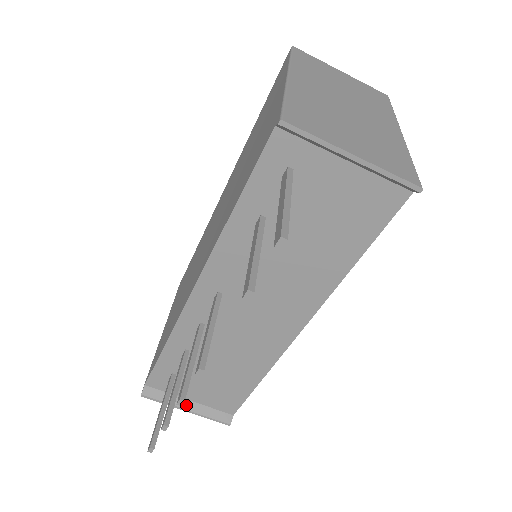
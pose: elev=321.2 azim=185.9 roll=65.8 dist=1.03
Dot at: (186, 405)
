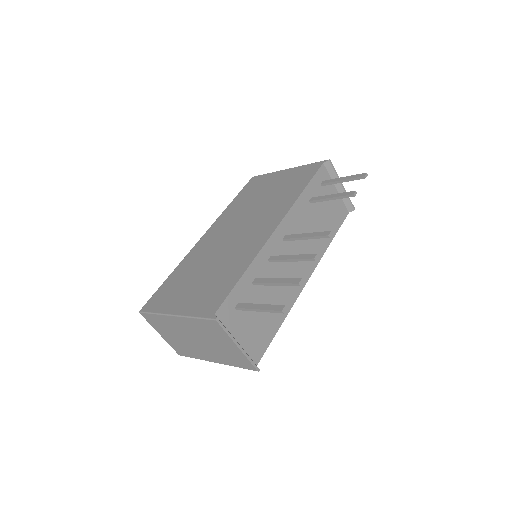
Dot at: (237, 342)
